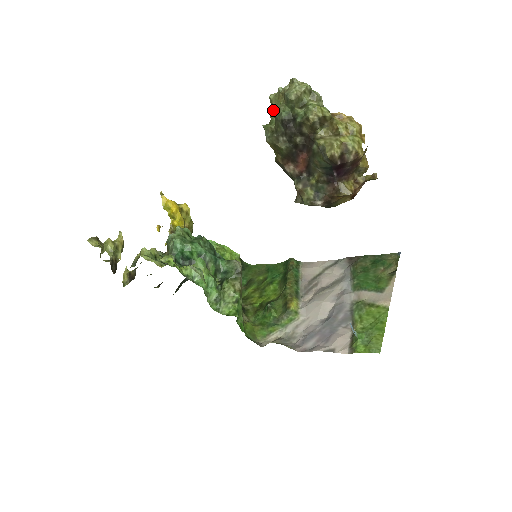
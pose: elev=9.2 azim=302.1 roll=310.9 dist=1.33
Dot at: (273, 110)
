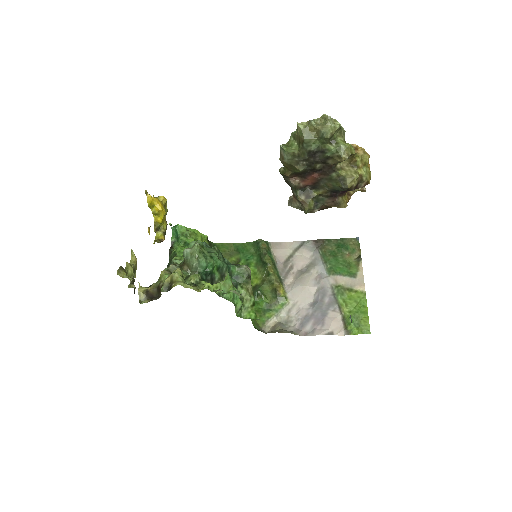
Dot at: (302, 140)
